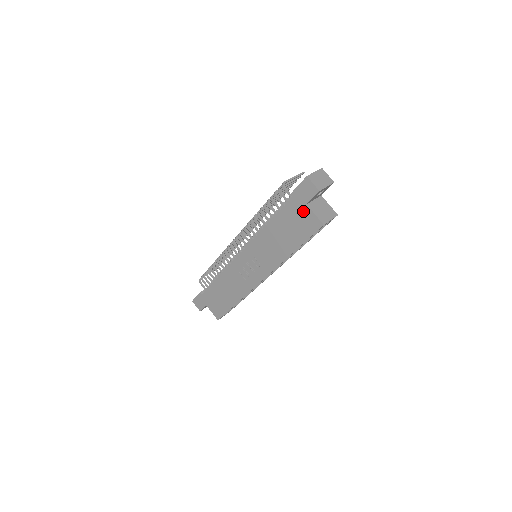
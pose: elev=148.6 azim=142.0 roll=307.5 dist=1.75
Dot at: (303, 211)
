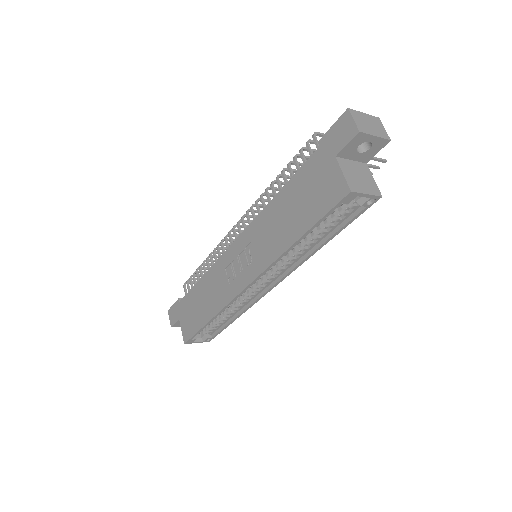
Dot at: (328, 168)
